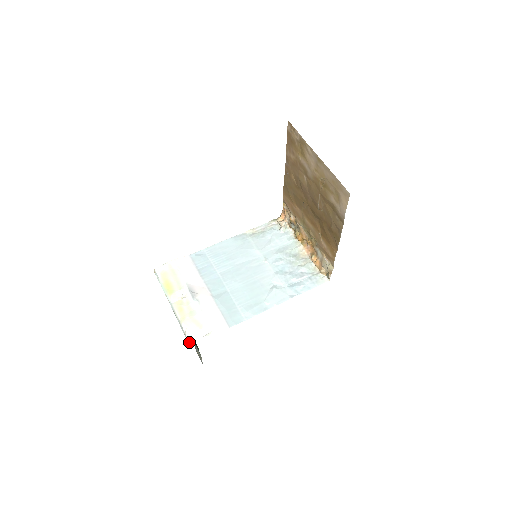
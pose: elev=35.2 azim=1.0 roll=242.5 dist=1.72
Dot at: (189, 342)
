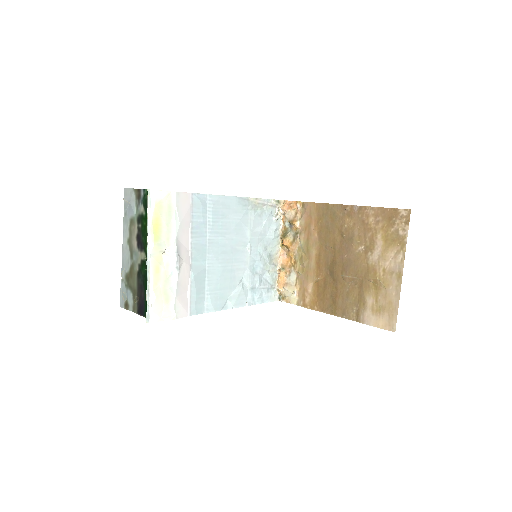
Dot at: (149, 317)
